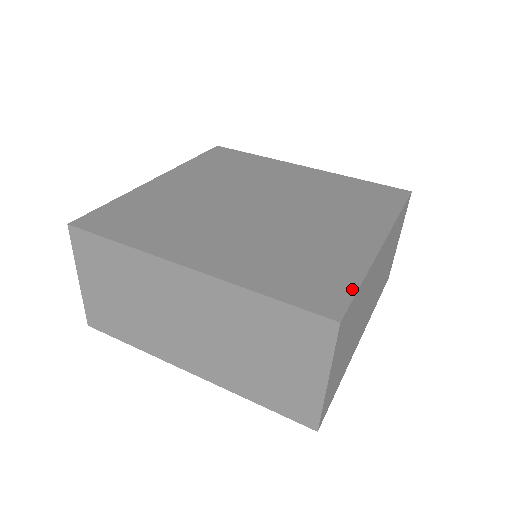
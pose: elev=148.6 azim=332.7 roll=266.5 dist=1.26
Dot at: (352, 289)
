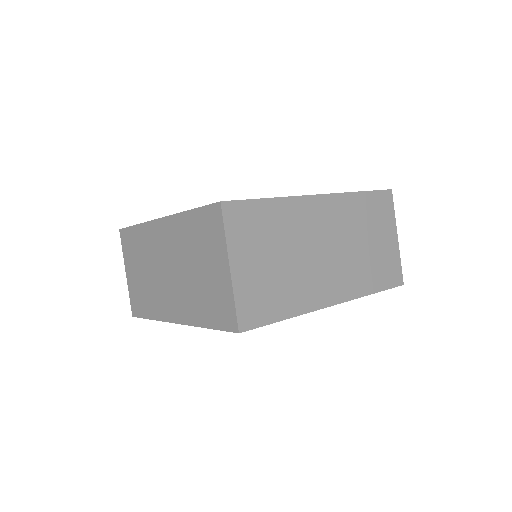
Dot at: (254, 199)
